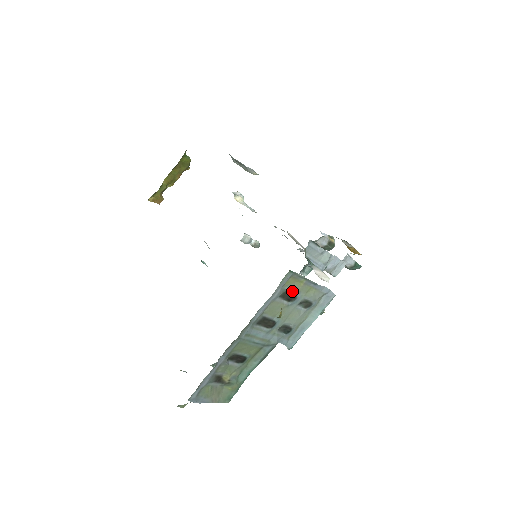
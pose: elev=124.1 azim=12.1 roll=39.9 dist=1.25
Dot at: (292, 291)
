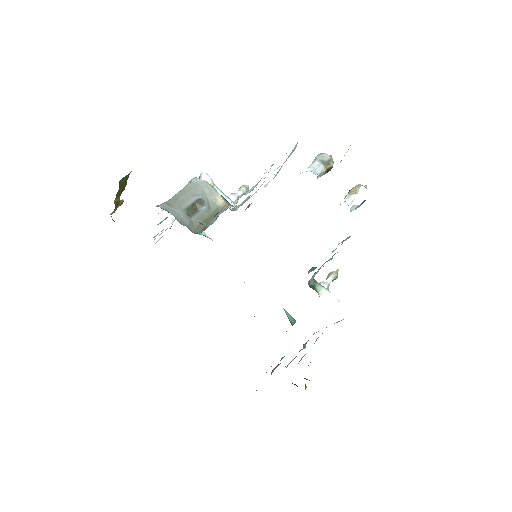
Dot at: occluded
